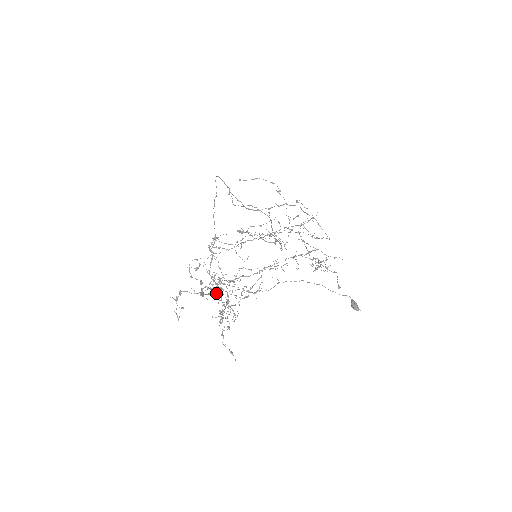
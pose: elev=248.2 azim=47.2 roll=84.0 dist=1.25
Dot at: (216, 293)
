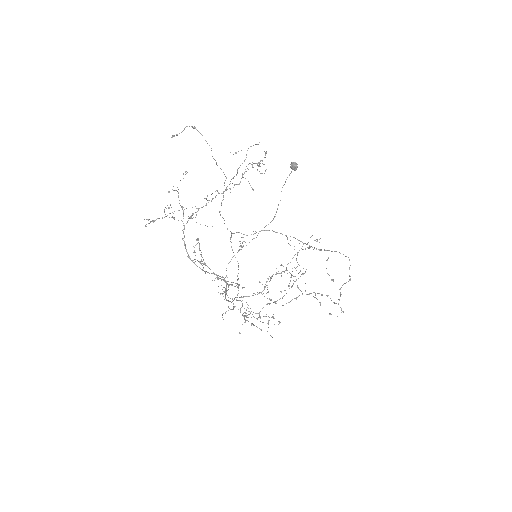
Dot at: (183, 216)
